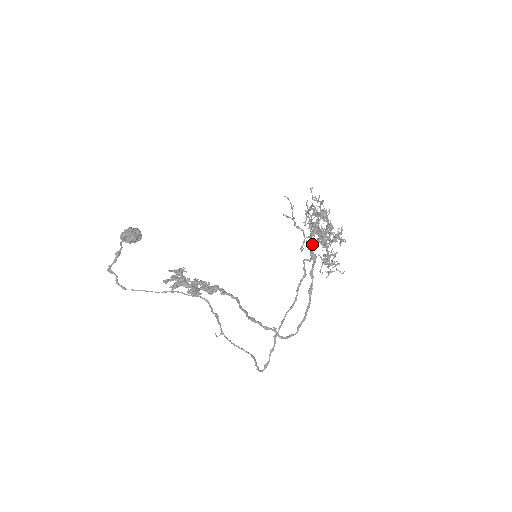
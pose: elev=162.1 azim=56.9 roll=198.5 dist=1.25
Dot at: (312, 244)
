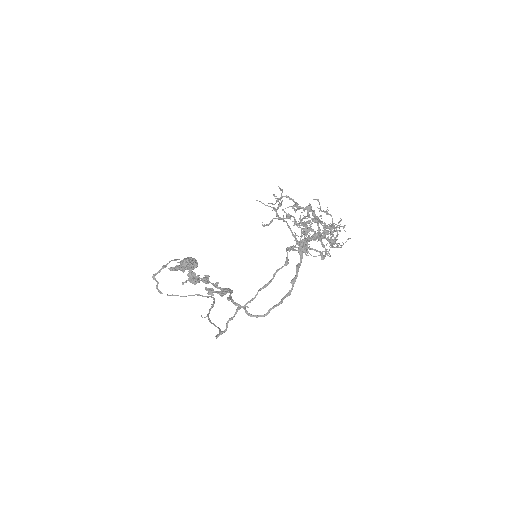
Dot at: occluded
